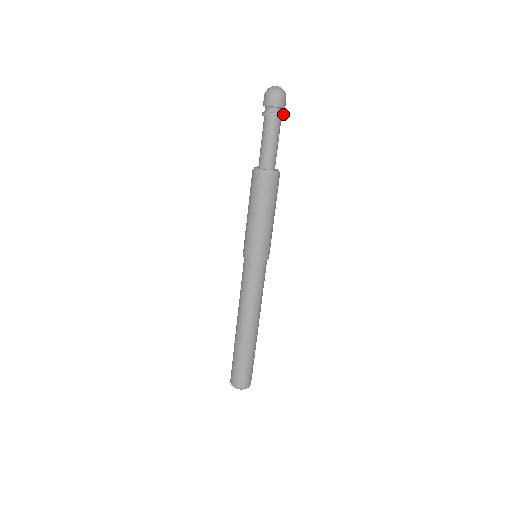
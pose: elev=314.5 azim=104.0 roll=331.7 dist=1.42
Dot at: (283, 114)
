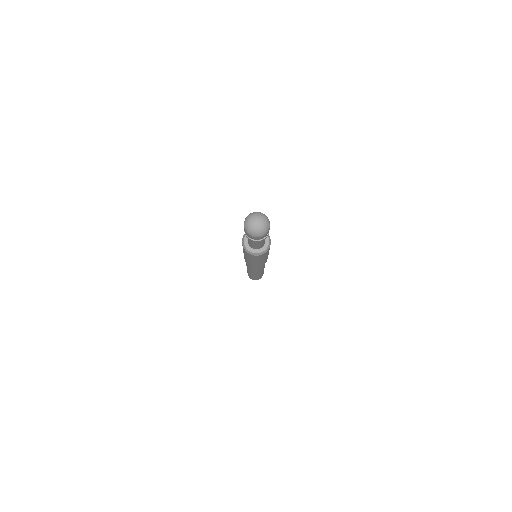
Dot at: occluded
